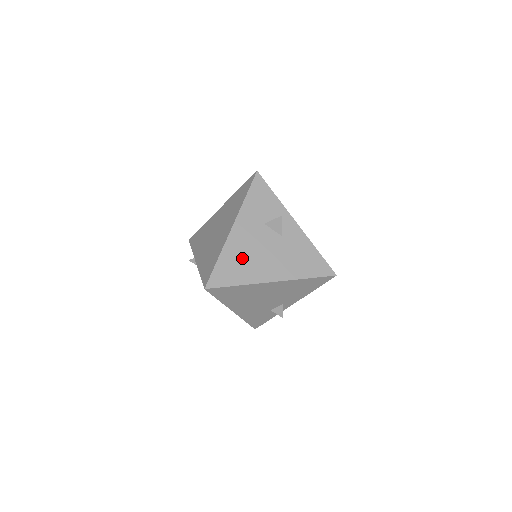
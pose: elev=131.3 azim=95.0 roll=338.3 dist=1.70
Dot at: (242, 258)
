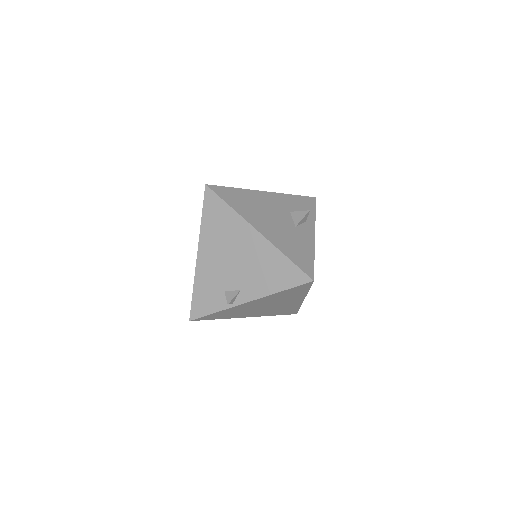
Dot at: (252, 203)
